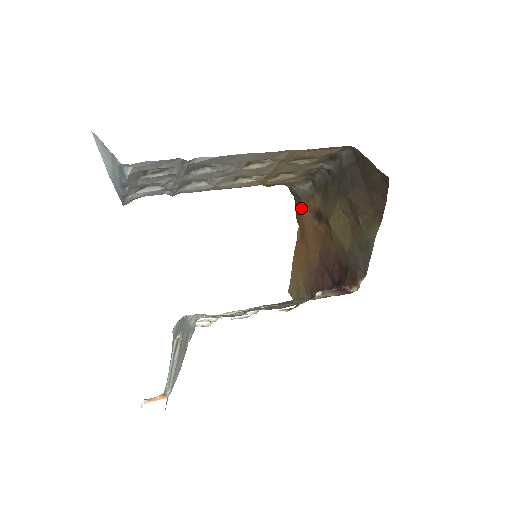
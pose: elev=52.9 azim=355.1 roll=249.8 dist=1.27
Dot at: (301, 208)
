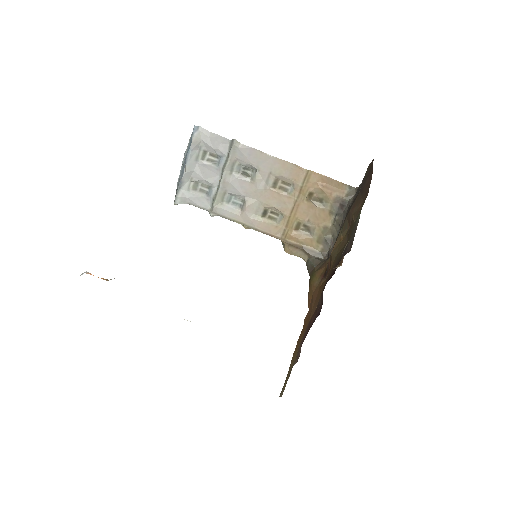
Dot at: (313, 279)
